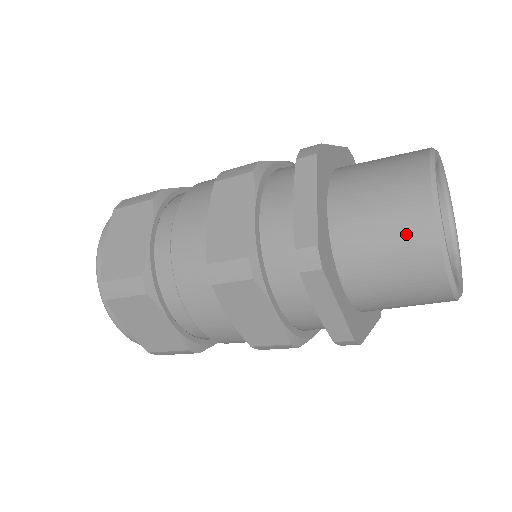
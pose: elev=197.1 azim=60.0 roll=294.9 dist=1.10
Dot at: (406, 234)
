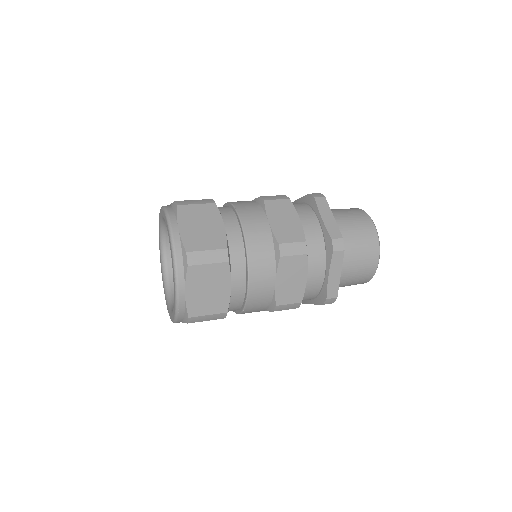
Dot at: (362, 279)
